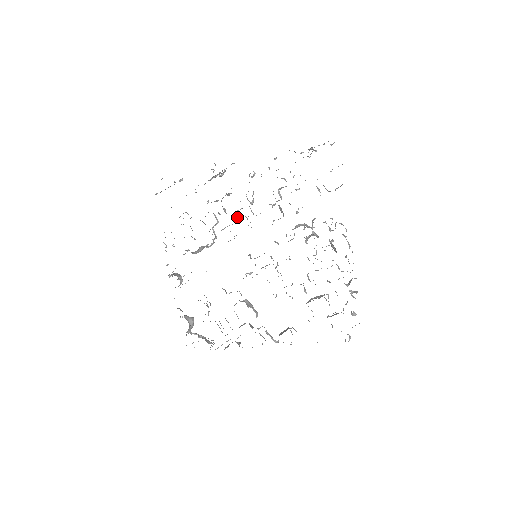
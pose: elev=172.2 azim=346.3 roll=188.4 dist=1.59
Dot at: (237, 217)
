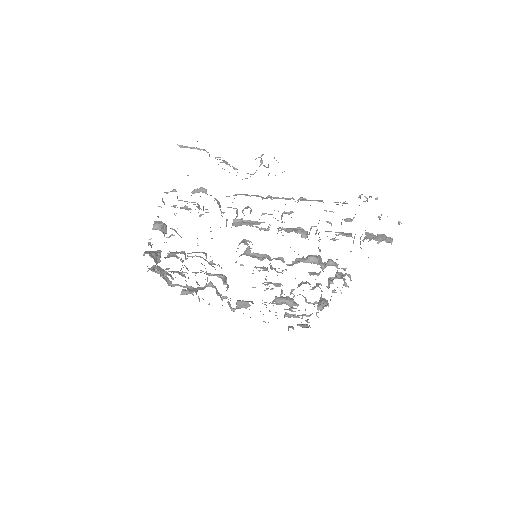
Dot at: (260, 228)
